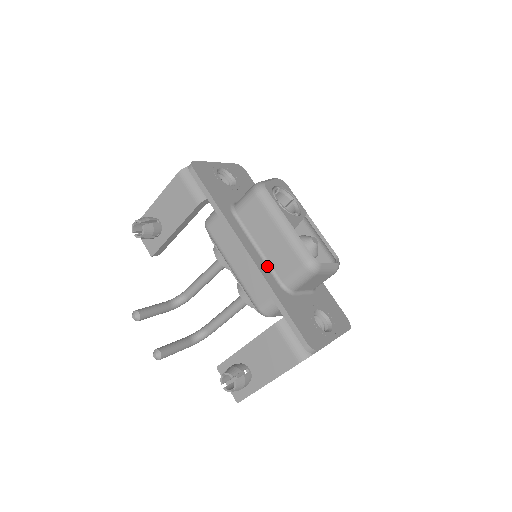
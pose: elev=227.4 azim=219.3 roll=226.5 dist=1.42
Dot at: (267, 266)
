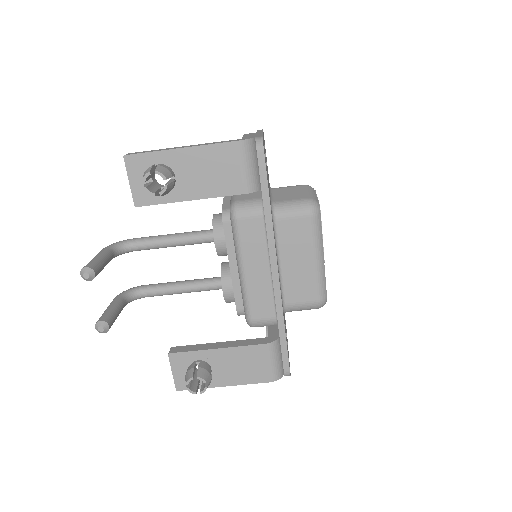
Dot at: (281, 286)
